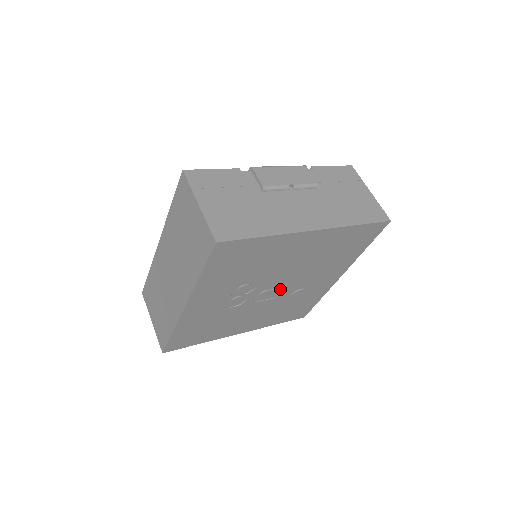
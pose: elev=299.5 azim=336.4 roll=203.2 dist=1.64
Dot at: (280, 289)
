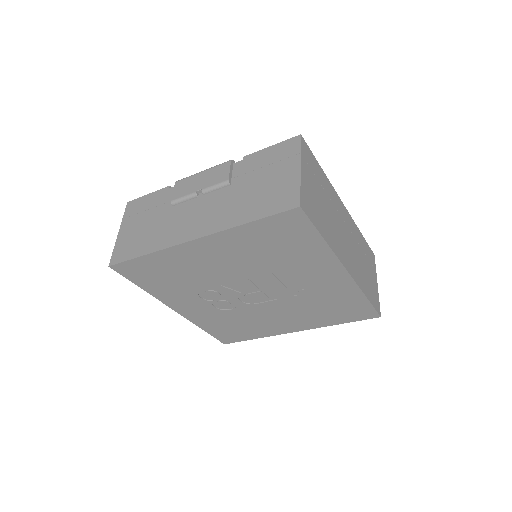
Dot at: (267, 291)
